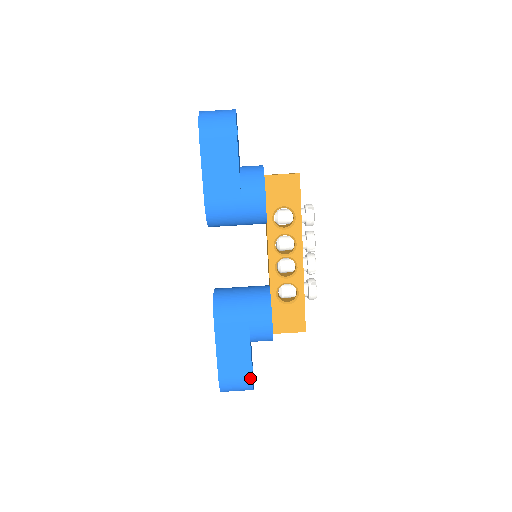
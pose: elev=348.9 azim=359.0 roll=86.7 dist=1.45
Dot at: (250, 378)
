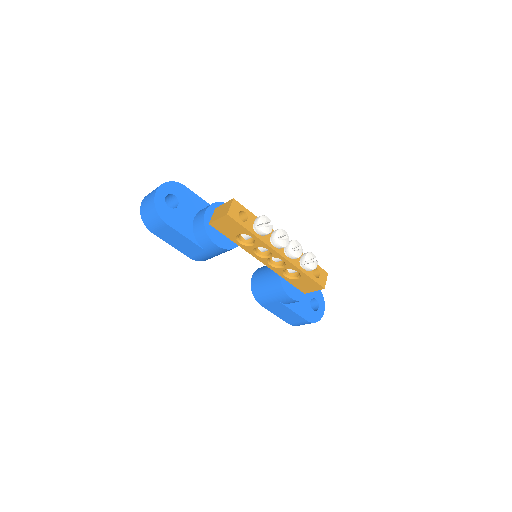
Dot at: (307, 322)
